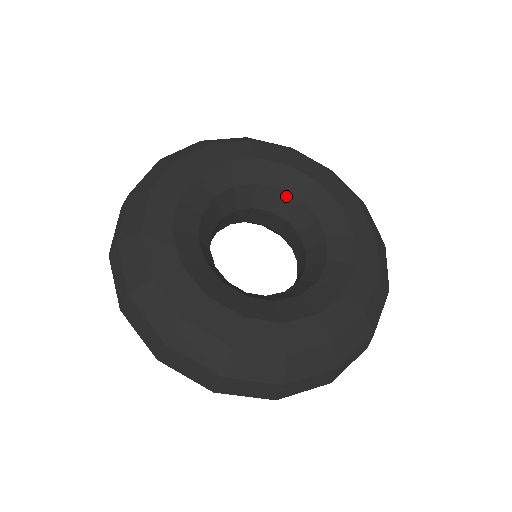
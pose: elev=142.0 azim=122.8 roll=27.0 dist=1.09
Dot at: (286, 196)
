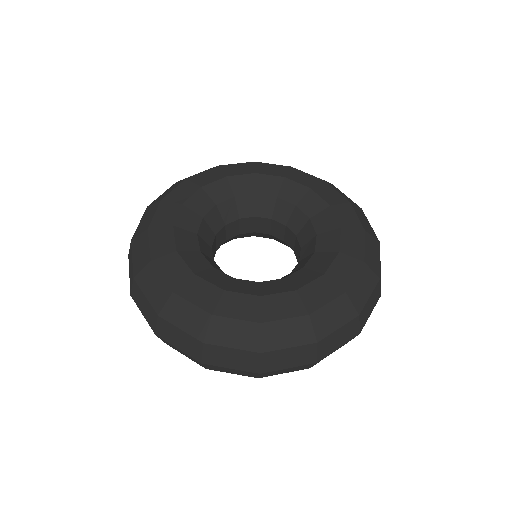
Dot at: (299, 213)
